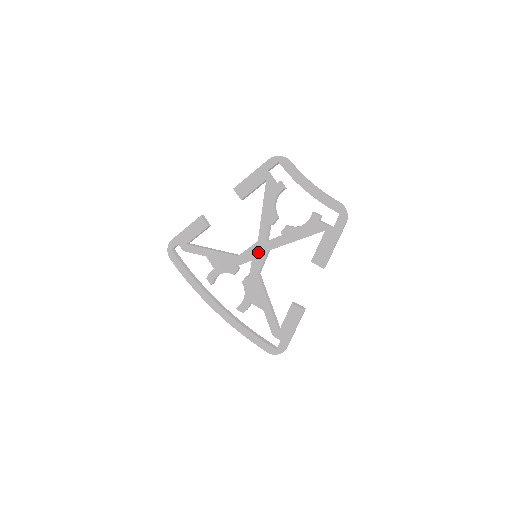
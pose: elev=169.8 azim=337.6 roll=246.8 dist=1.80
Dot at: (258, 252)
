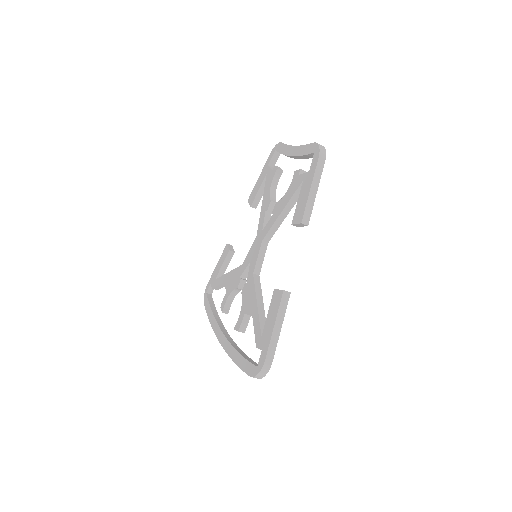
Dot at: (255, 248)
